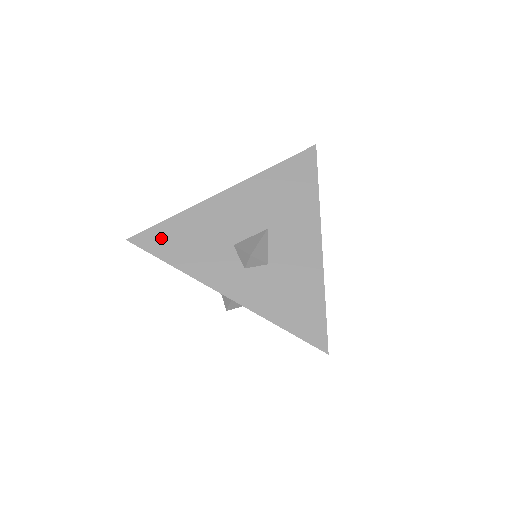
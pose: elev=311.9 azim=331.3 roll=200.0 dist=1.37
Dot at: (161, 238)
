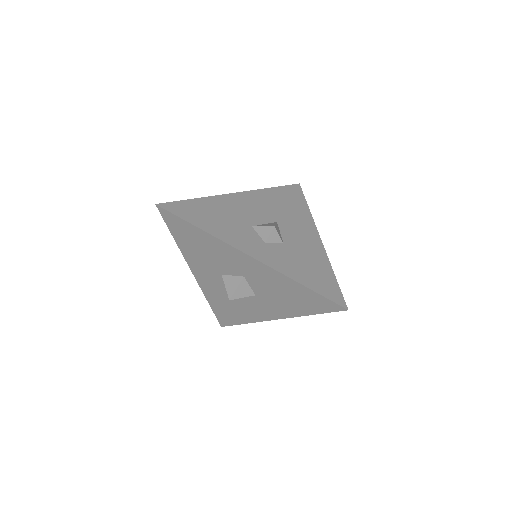
Dot at: (188, 209)
